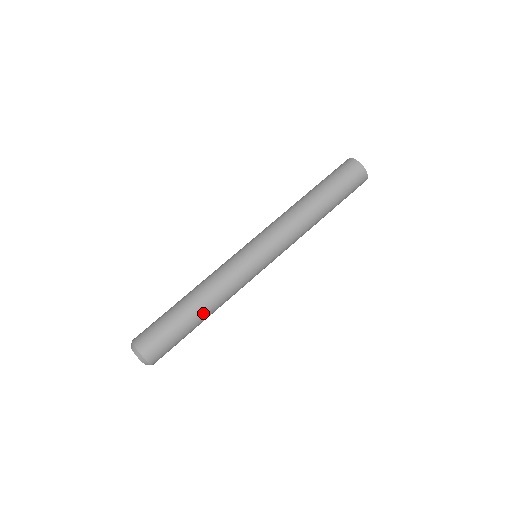
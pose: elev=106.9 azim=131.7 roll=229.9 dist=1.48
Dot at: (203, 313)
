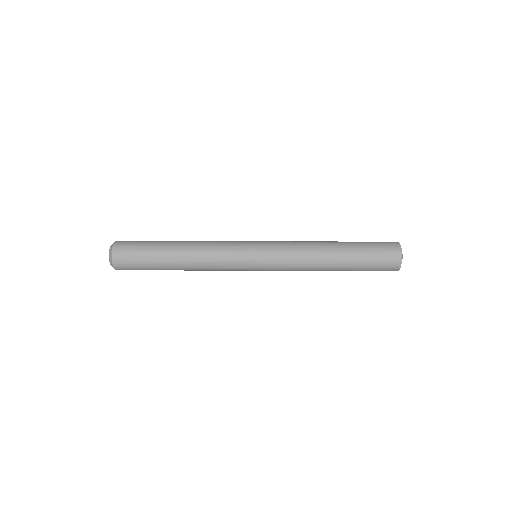
Dot at: (179, 265)
